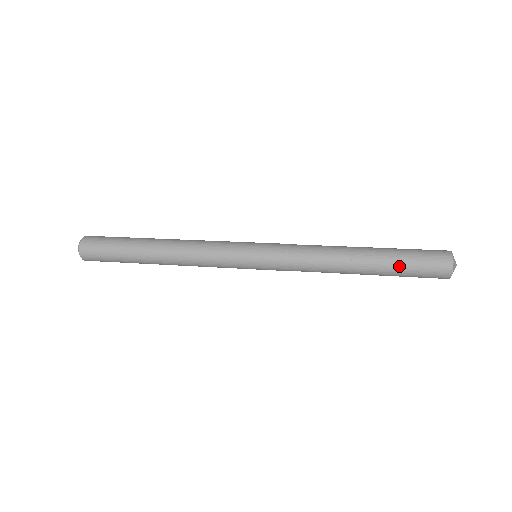
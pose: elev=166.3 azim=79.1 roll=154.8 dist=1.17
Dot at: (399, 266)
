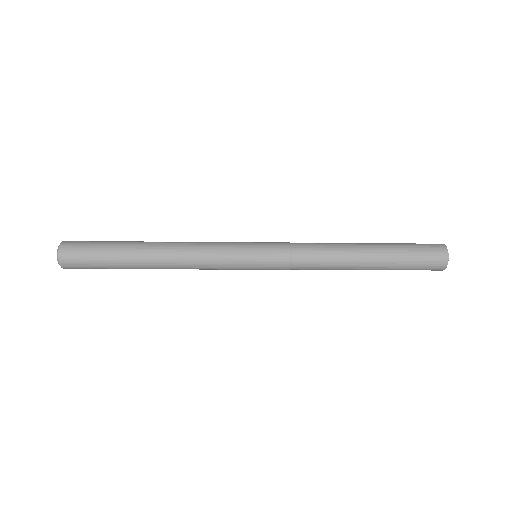
Dot at: (397, 244)
